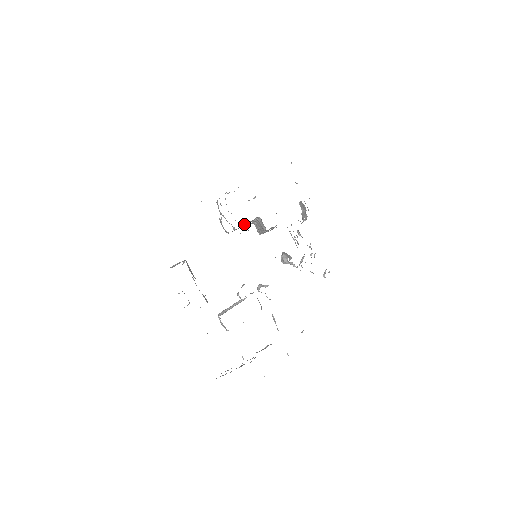
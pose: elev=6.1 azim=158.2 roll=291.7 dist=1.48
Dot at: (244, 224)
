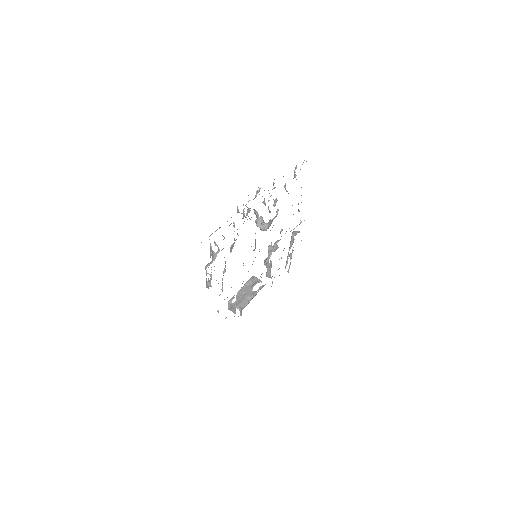
Dot at: occluded
